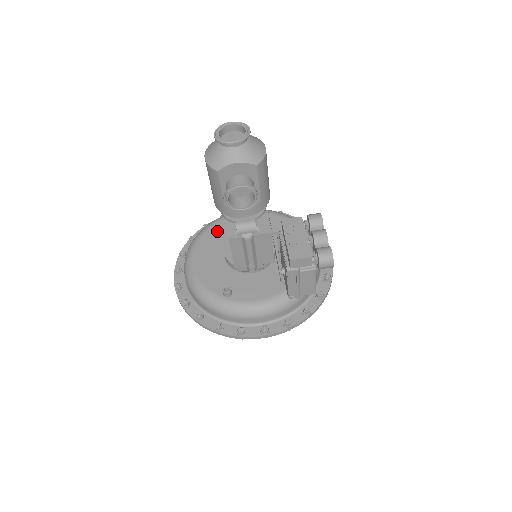
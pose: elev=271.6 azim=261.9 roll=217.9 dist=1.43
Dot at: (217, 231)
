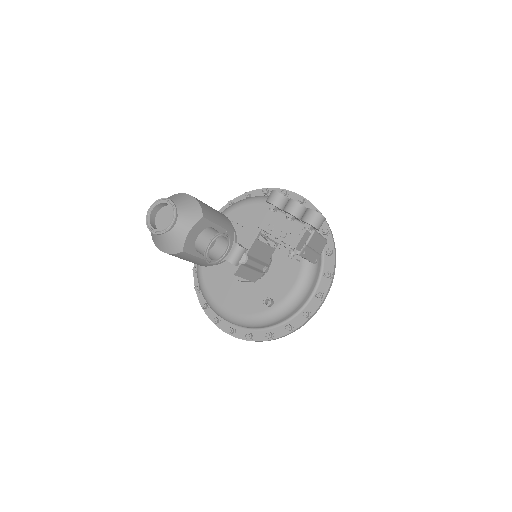
Dot at: (209, 268)
